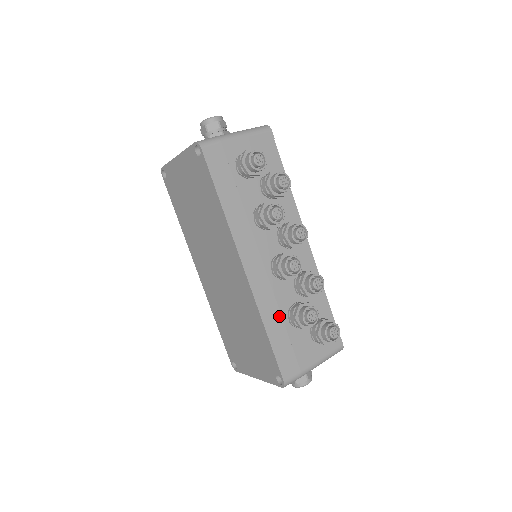
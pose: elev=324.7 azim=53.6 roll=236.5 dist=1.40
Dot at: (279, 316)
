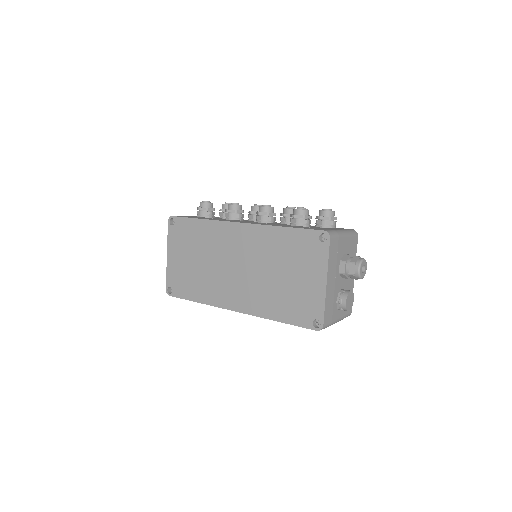
Dot at: occluded
